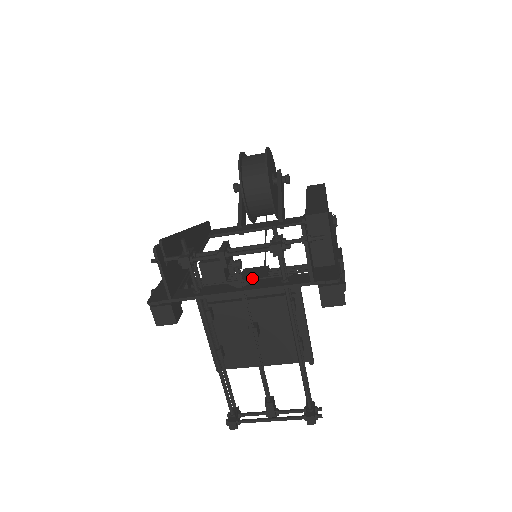
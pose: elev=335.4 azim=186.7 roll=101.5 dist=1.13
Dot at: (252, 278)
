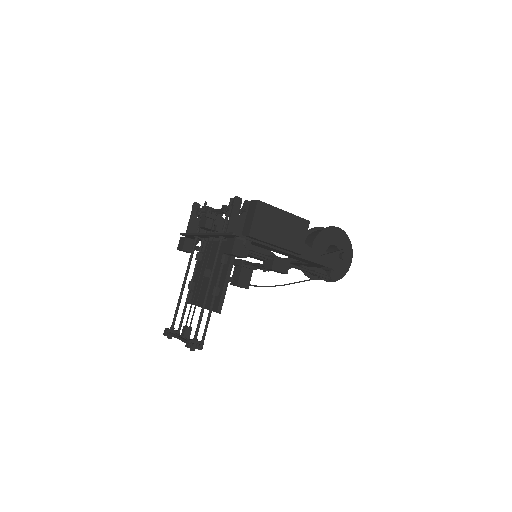
Dot at: (224, 241)
